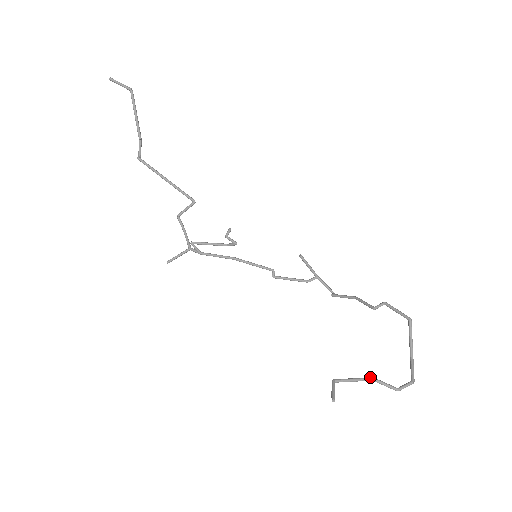
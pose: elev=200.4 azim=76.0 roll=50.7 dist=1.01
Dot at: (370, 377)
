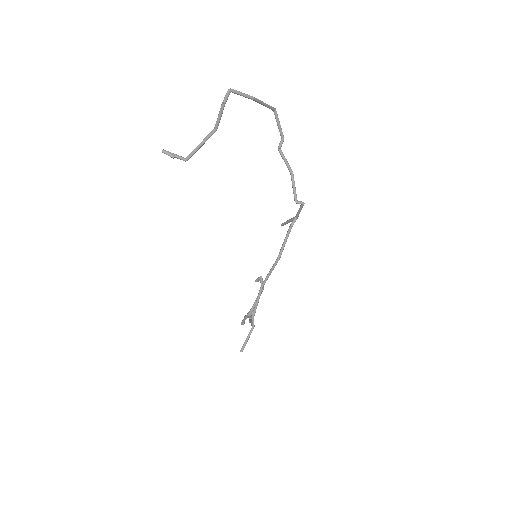
Dot at: (214, 132)
